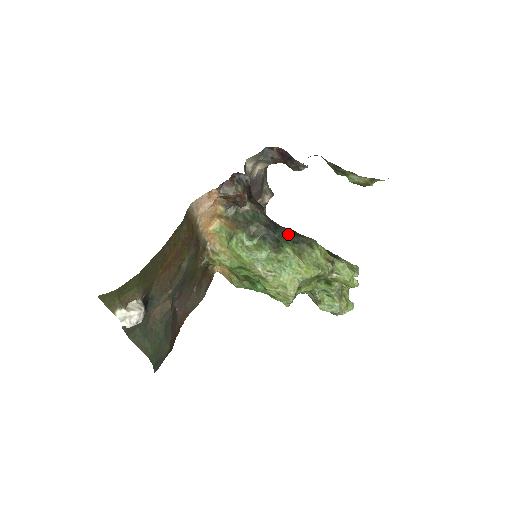
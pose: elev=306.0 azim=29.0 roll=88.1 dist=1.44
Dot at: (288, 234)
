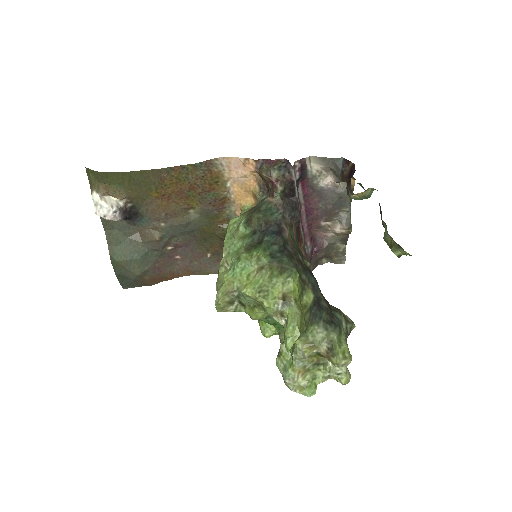
Dot at: (279, 246)
